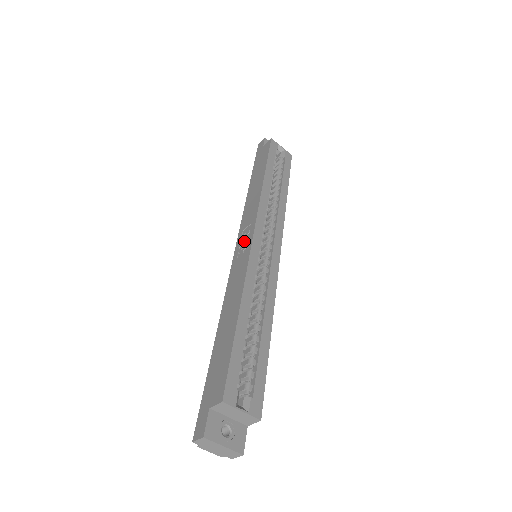
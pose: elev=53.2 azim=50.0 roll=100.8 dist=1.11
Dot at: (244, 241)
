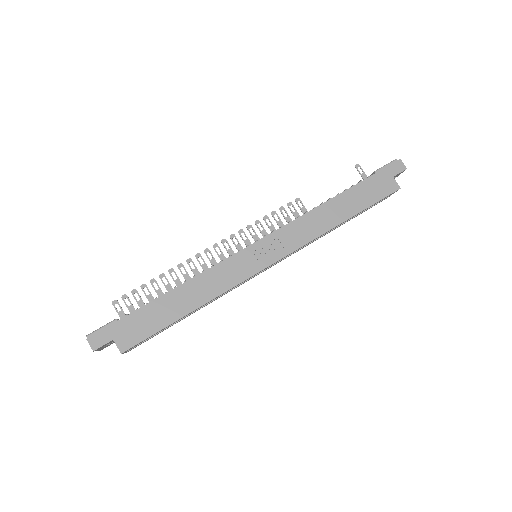
Dot at: (264, 254)
